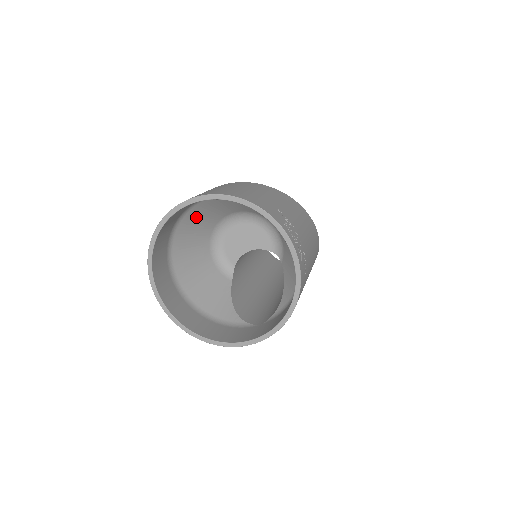
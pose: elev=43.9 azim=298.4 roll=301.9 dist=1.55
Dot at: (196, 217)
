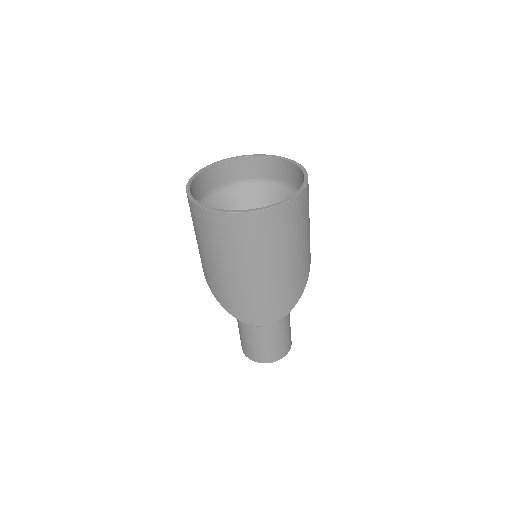
Dot at: (231, 200)
